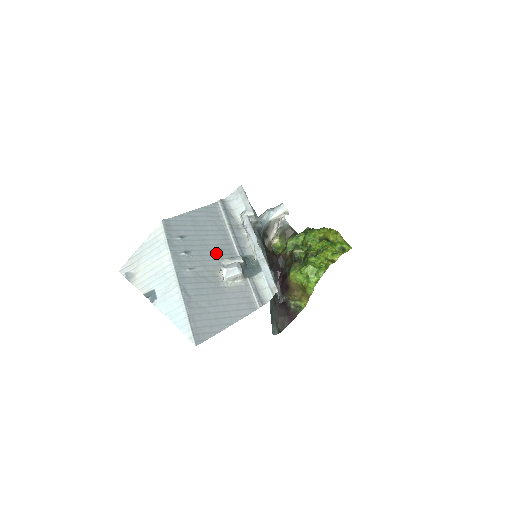
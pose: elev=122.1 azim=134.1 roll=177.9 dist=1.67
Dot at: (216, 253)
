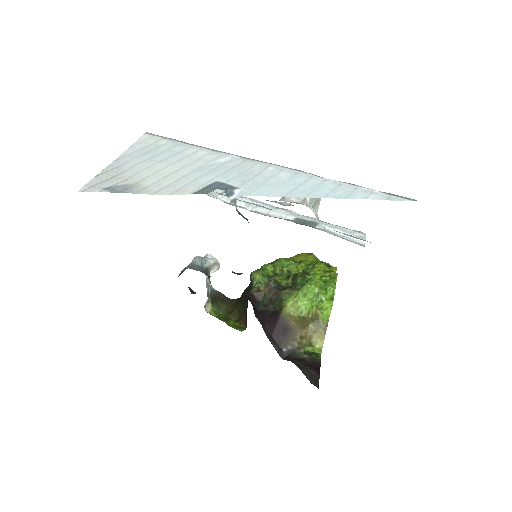
Dot at: occluded
